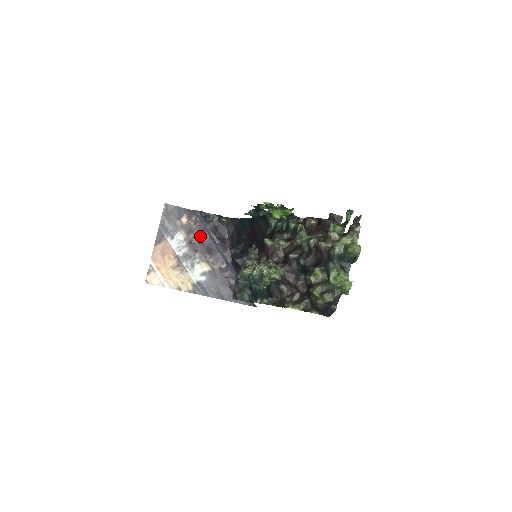
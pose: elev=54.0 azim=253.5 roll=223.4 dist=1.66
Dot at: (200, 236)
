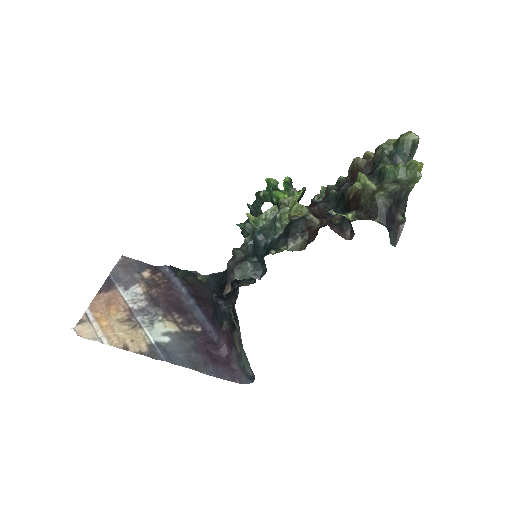
Dot at: (166, 293)
